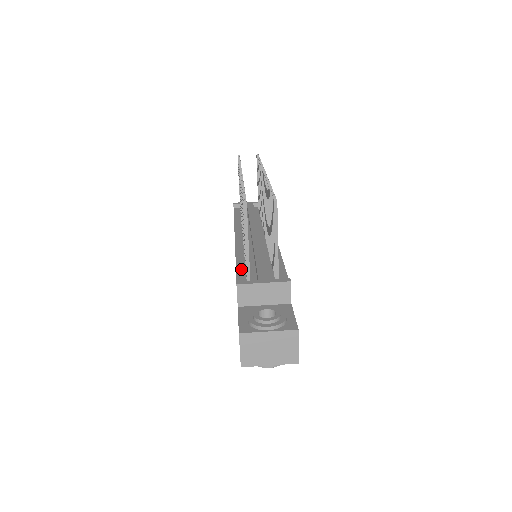
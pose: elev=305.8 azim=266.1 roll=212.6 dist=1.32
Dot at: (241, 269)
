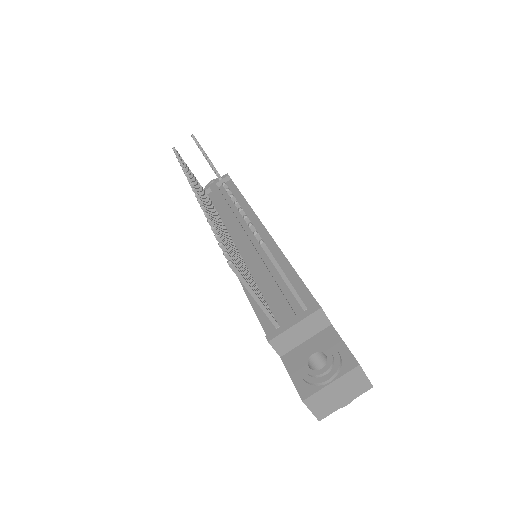
Dot at: (258, 305)
